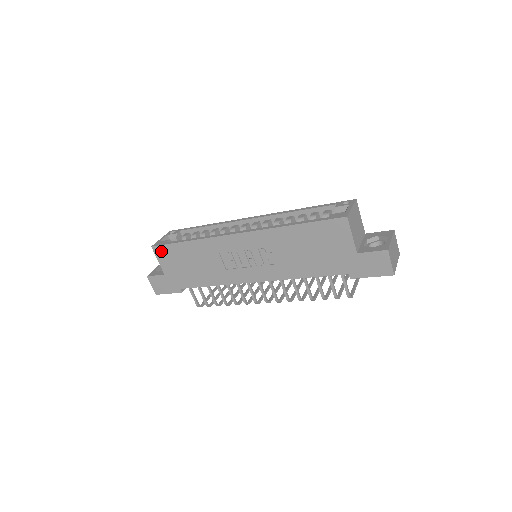
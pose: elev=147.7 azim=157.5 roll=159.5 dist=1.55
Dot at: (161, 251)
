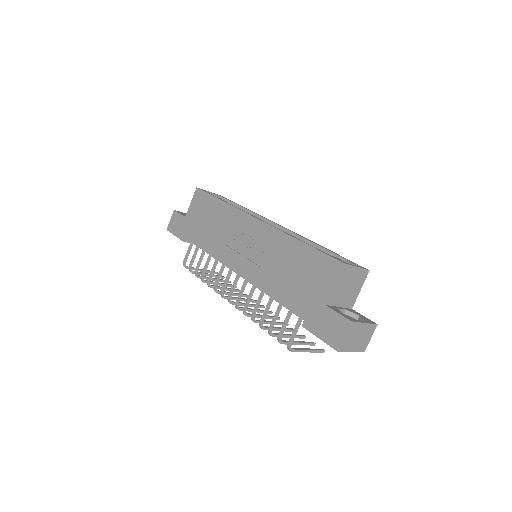
Dot at: (199, 196)
